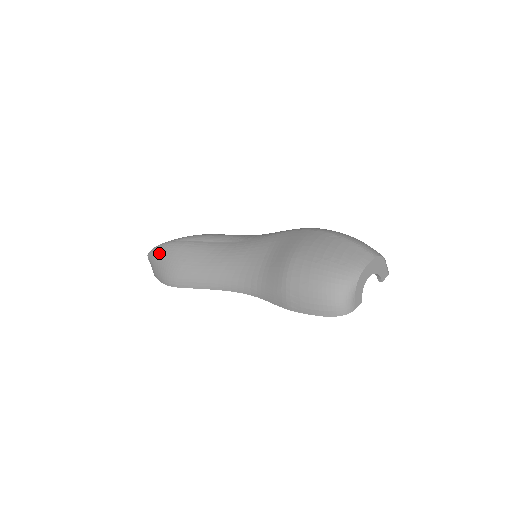
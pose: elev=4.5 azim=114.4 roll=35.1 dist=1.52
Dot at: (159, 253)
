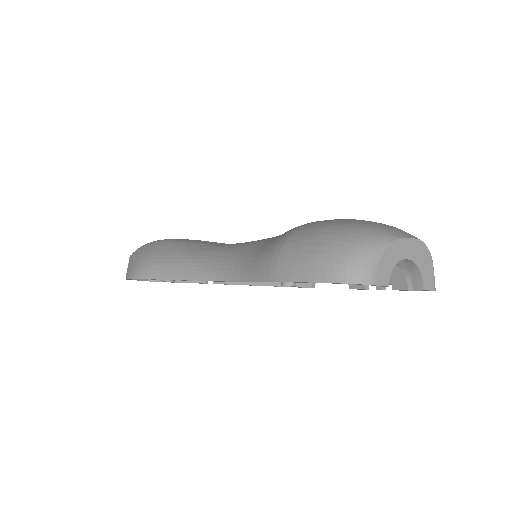
Dot at: (143, 247)
